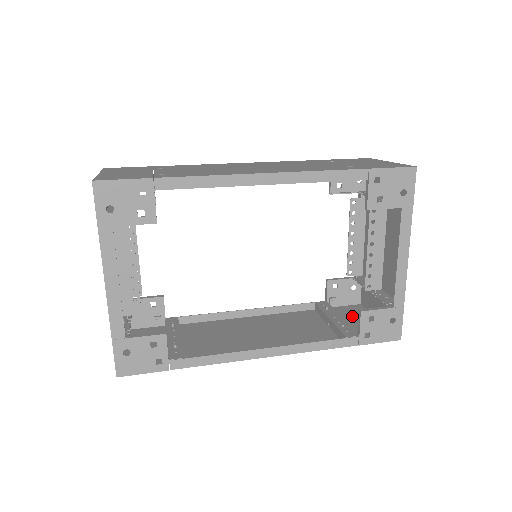
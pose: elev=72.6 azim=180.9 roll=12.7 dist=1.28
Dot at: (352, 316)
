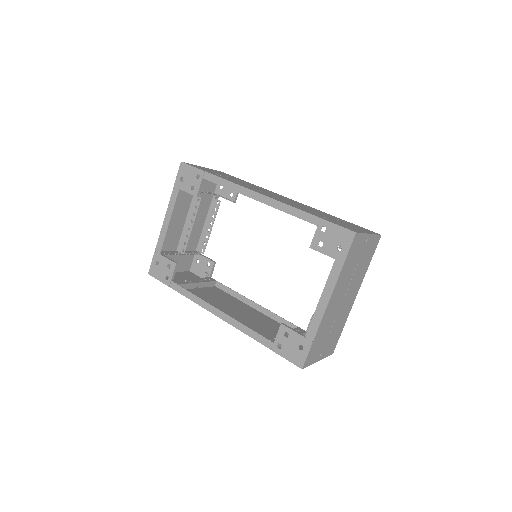
Dot at: occluded
